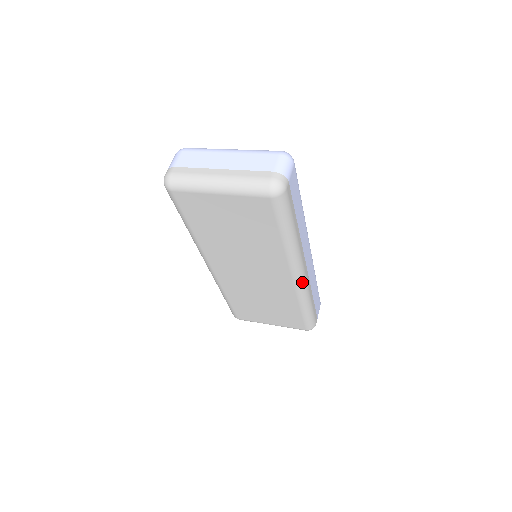
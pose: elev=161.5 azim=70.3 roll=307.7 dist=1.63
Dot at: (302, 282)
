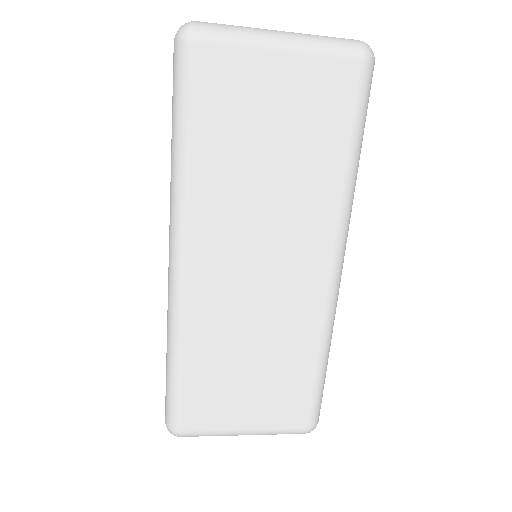
Dot at: (338, 287)
